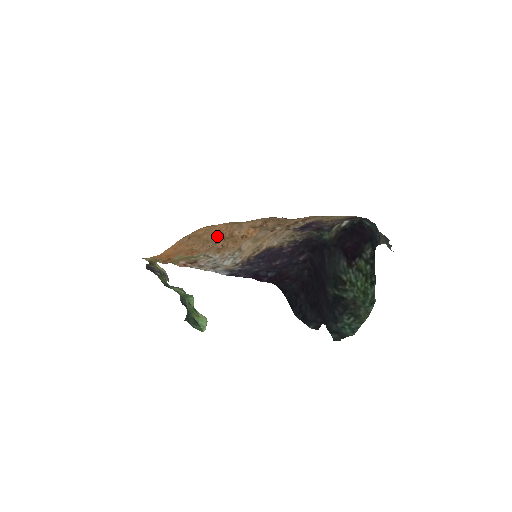
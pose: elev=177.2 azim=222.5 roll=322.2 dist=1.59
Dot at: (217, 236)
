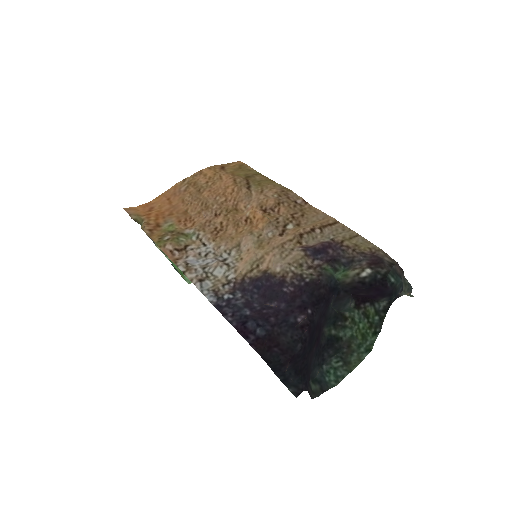
Dot at: (219, 202)
